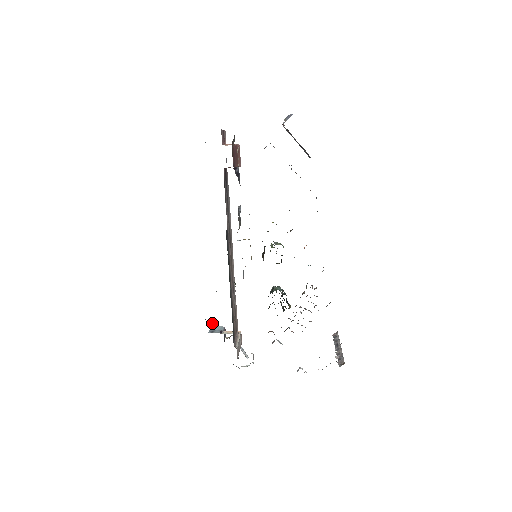
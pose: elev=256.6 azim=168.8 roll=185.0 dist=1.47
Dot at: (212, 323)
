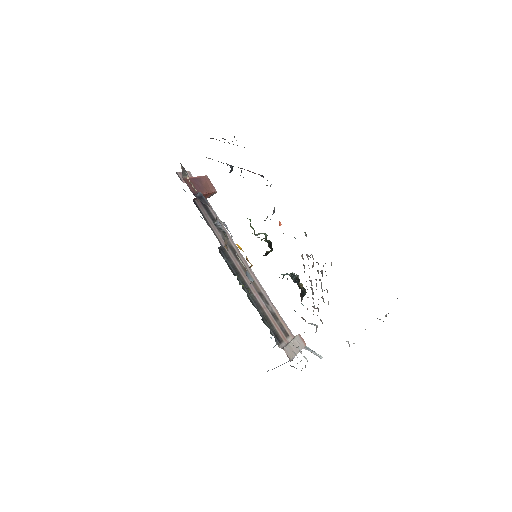
Dot at: (270, 337)
